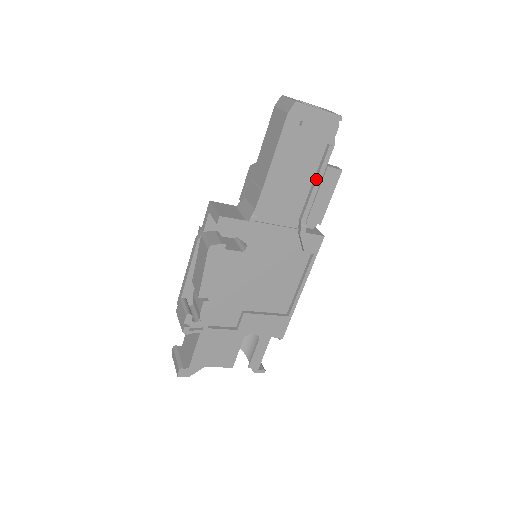
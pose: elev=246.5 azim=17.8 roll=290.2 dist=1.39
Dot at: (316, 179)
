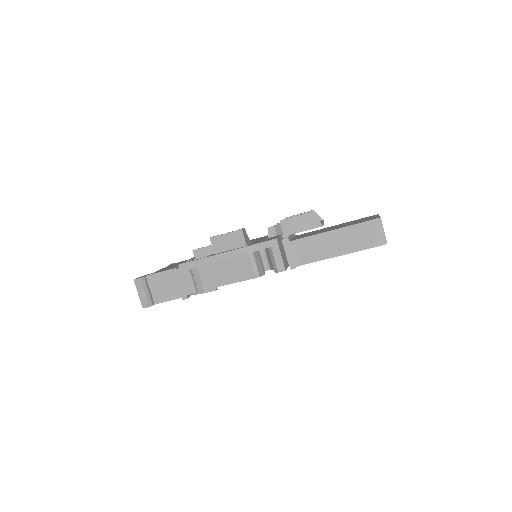
Dot at: occluded
